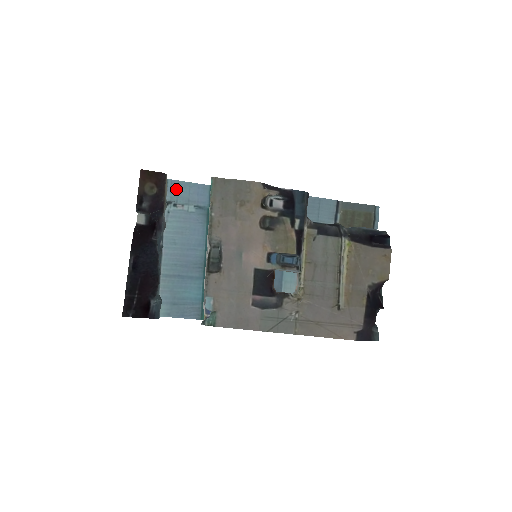
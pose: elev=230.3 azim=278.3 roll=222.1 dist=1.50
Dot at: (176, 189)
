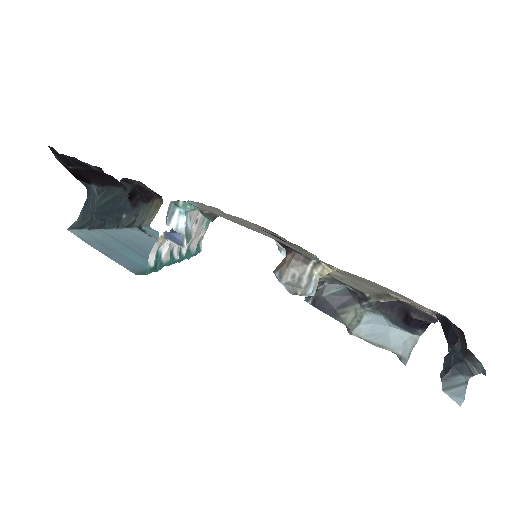
Dot at: (156, 233)
